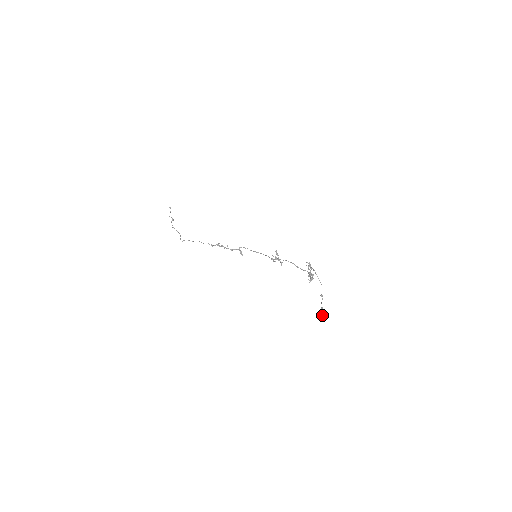
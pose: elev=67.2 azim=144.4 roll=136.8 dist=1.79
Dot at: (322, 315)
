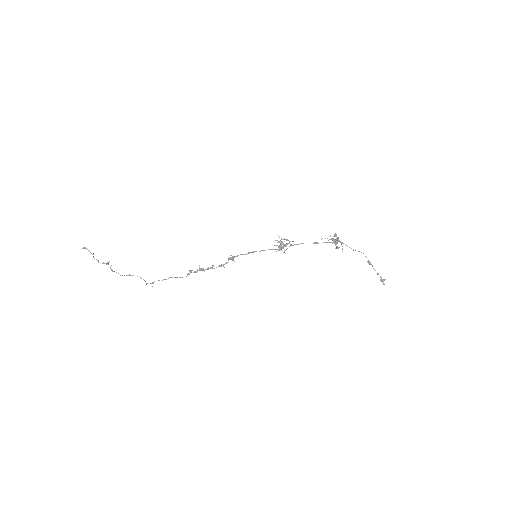
Dot at: (383, 281)
